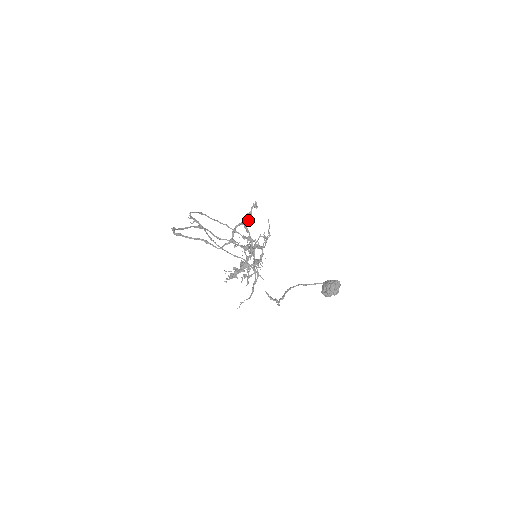
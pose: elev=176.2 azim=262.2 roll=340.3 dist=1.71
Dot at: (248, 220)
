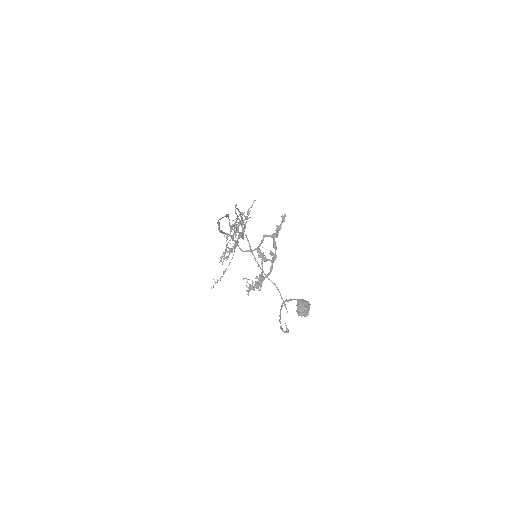
Dot at: (277, 234)
